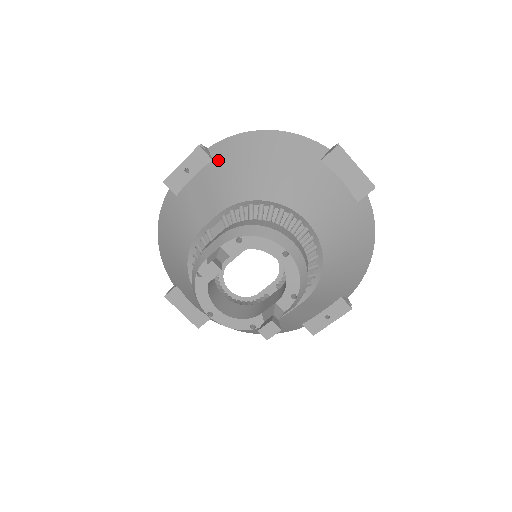
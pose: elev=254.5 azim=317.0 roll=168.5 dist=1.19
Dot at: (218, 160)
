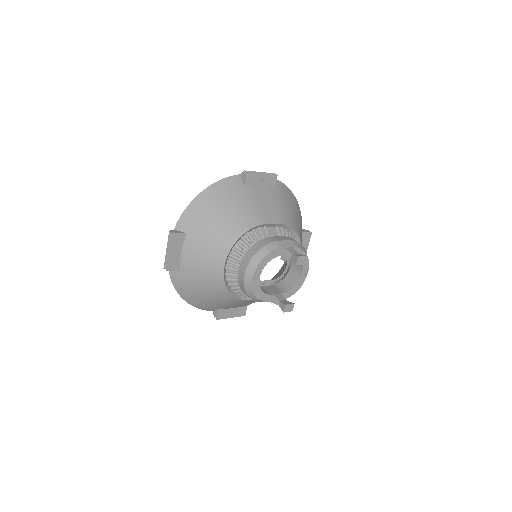
Dot at: (278, 191)
